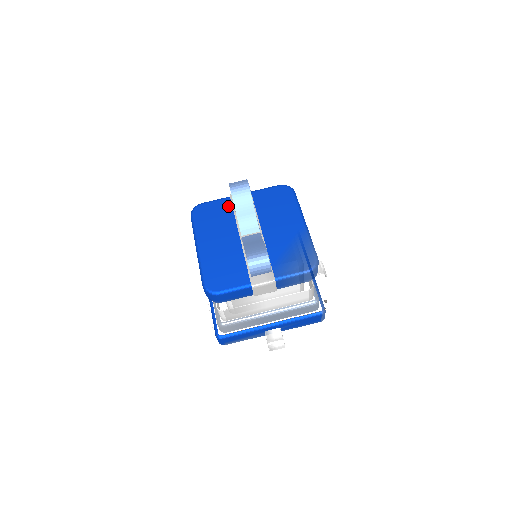
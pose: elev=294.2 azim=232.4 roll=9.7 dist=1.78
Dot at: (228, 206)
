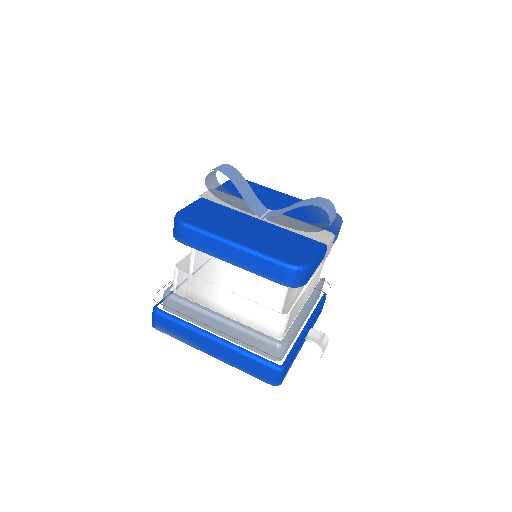
Dot at: (210, 204)
